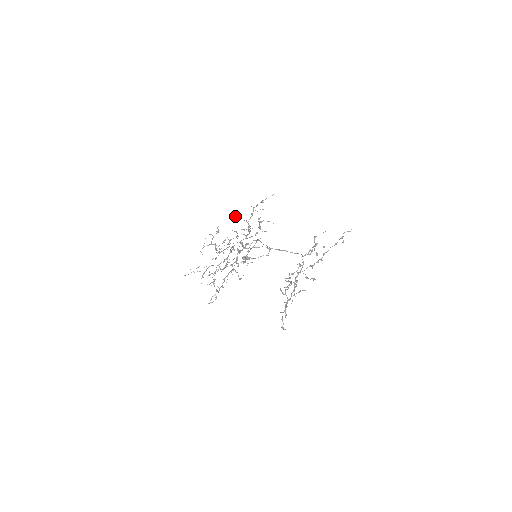
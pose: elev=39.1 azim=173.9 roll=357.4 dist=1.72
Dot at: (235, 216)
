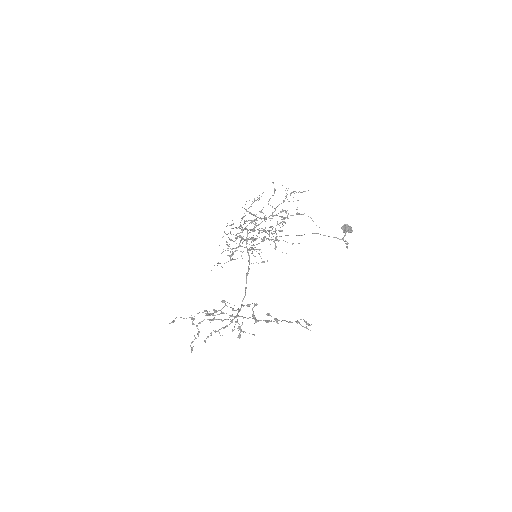
Dot at: (274, 190)
